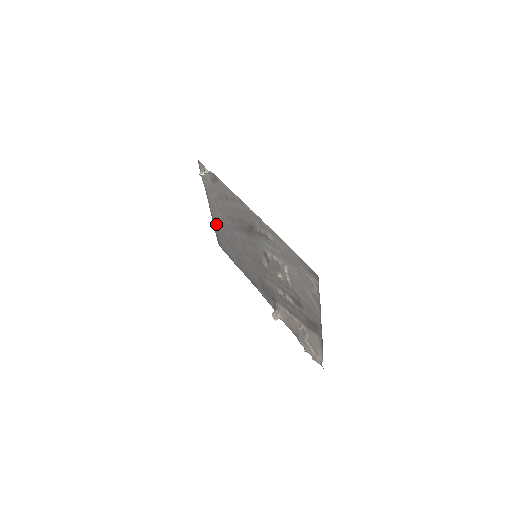
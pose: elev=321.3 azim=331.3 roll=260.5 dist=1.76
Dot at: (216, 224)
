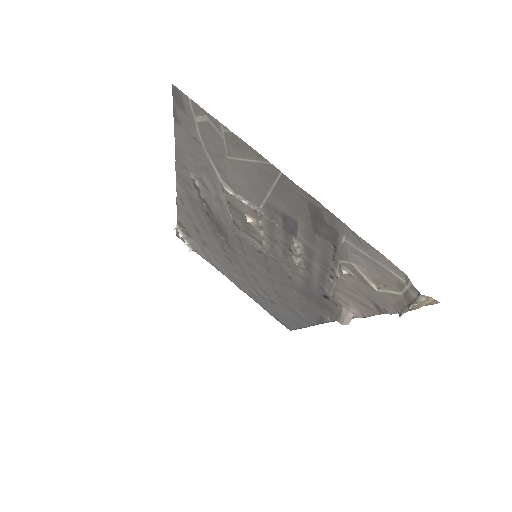
Dot at: (255, 298)
